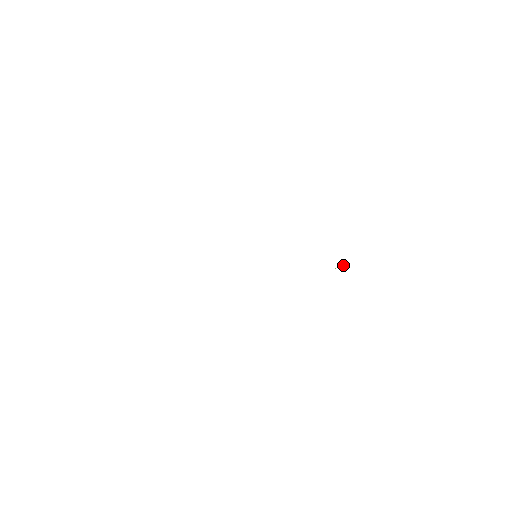
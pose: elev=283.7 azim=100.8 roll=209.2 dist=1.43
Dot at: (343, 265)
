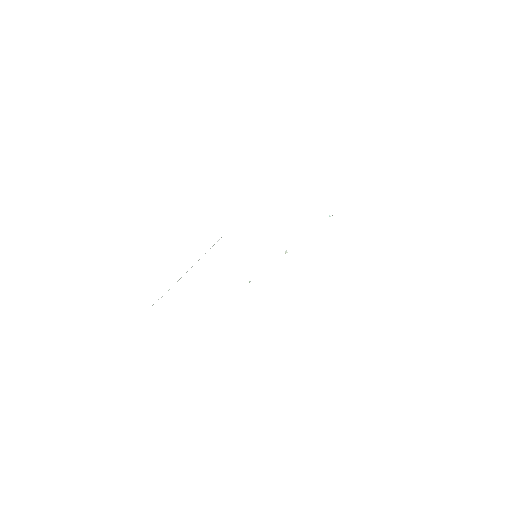
Dot at: occluded
